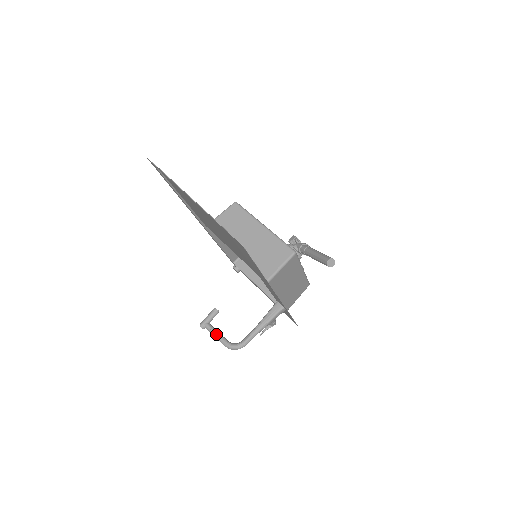
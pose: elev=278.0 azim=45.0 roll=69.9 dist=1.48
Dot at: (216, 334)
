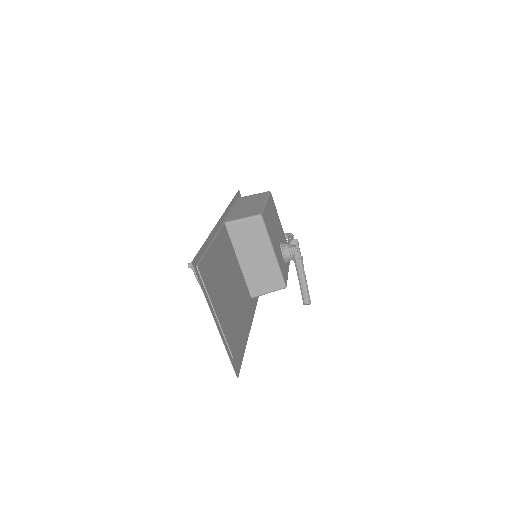
Dot at: occluded
